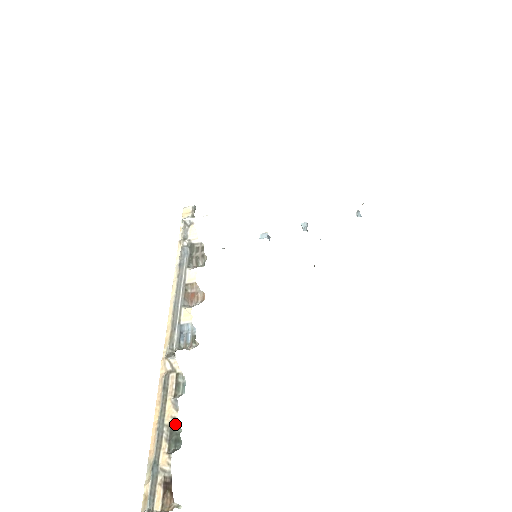
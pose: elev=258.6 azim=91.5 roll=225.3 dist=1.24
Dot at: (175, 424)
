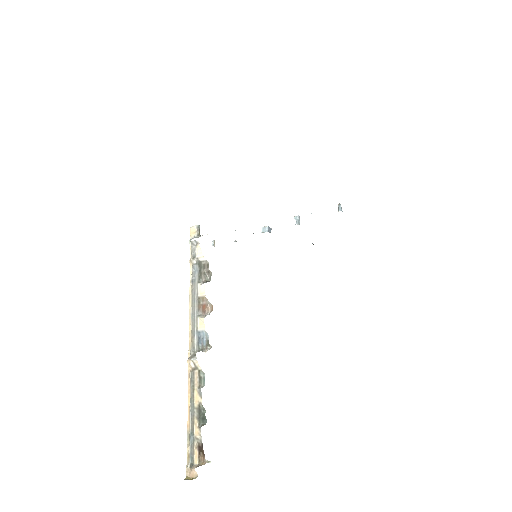
Dot at: (201, 407)
